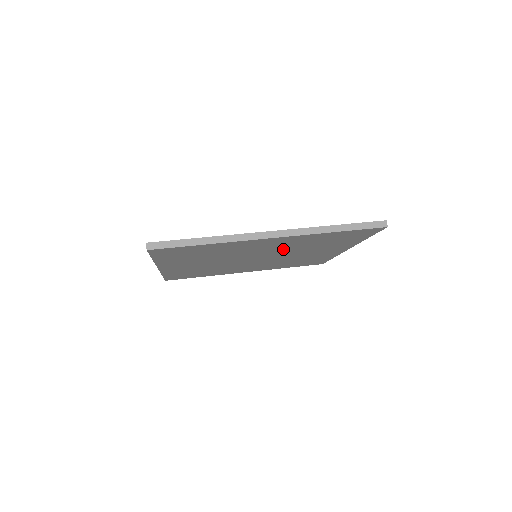
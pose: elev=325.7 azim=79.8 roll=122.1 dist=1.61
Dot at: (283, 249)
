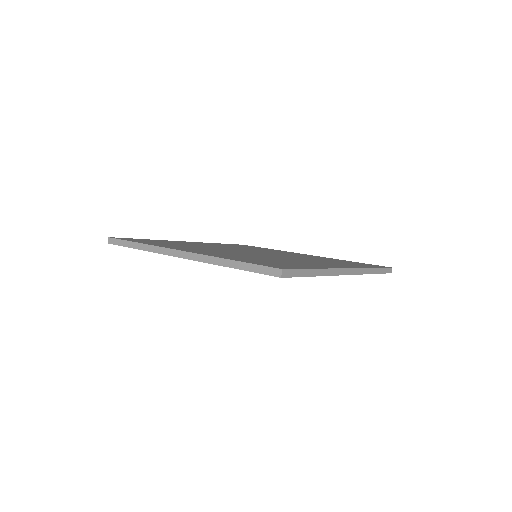
Dot at: occluded
